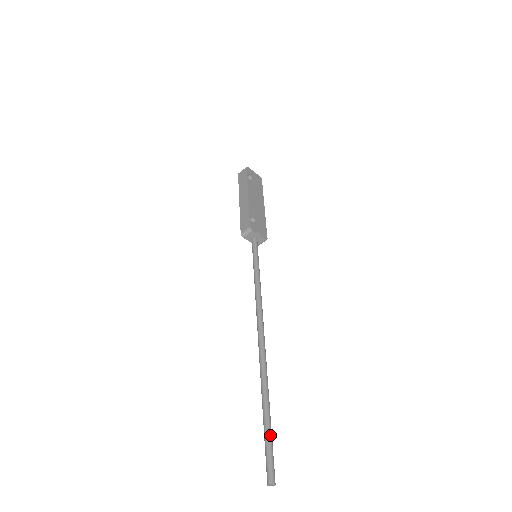
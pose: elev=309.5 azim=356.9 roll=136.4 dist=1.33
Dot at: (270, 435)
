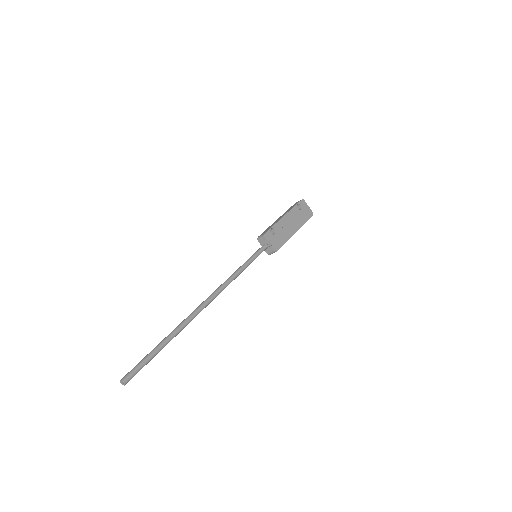
Dot at: (151, 355)
